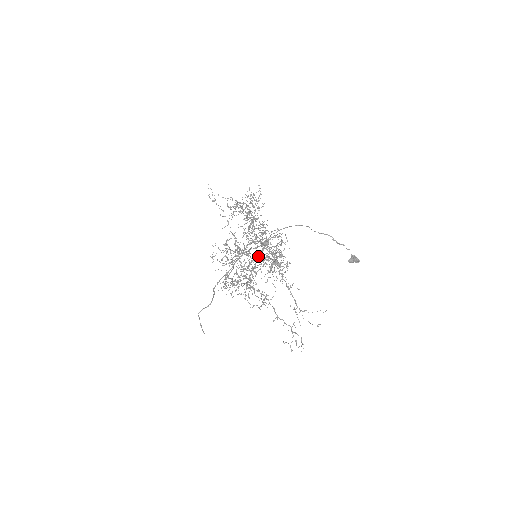
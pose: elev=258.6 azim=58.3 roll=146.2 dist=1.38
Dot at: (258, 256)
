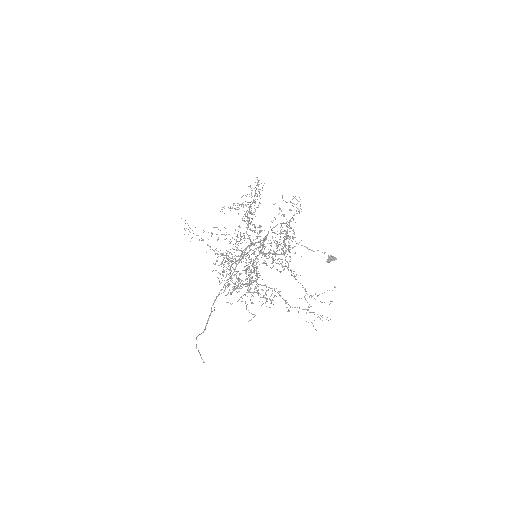
Dot at: (259, 254)
